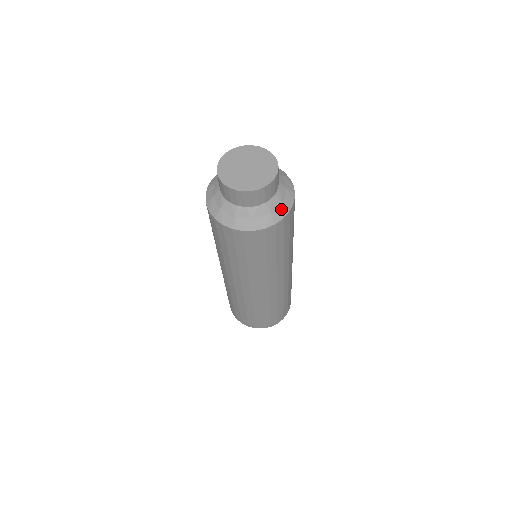
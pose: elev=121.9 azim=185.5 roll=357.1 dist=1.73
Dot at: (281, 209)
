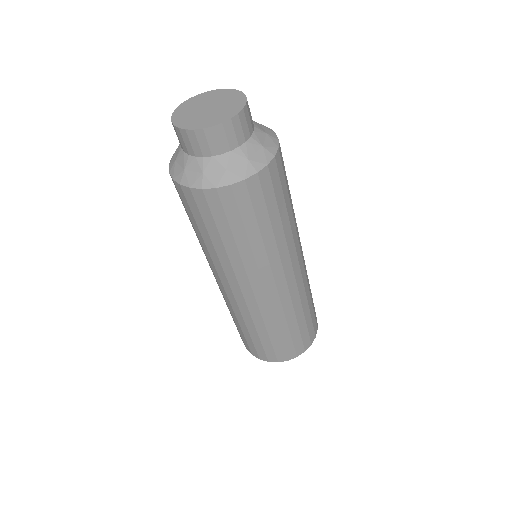
Dot at: (243, 167)
